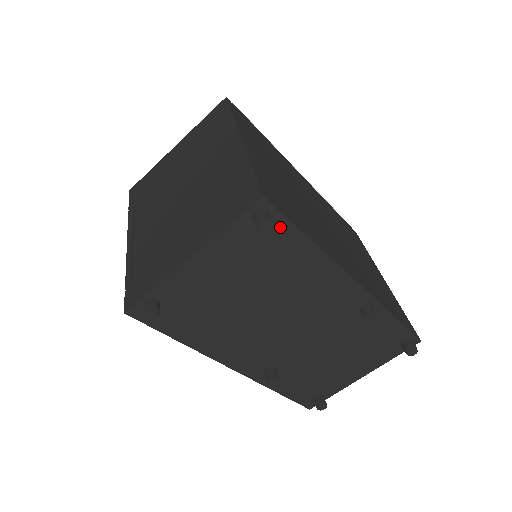
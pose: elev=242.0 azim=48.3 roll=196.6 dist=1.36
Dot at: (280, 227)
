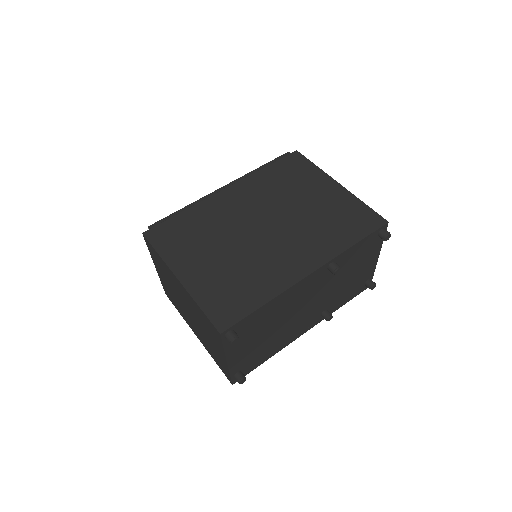
Dot at: (243, 323)
